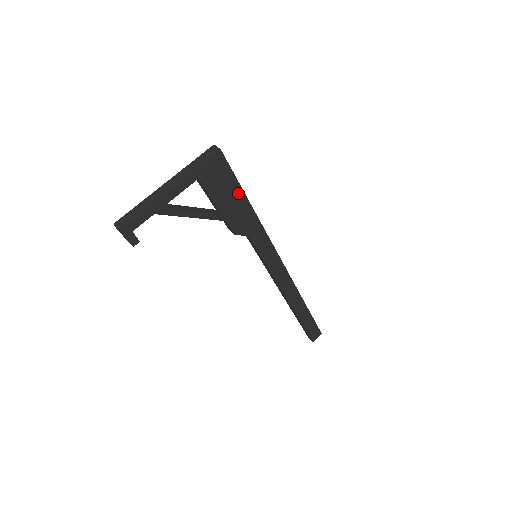
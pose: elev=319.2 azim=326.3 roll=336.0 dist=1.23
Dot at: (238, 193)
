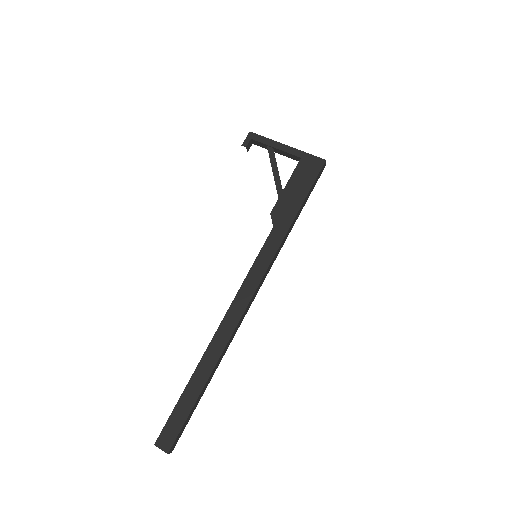
Dot at: (303, 193)
